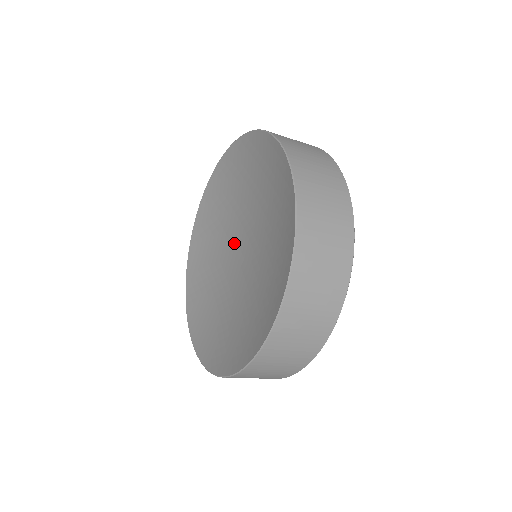
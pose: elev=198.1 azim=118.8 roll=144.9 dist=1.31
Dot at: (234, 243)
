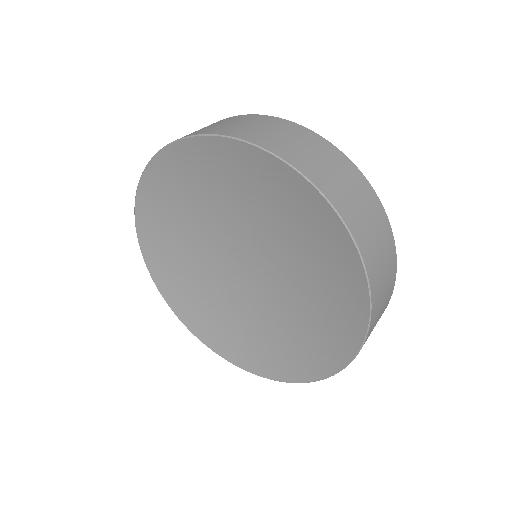
Dot at: (246, 244)
